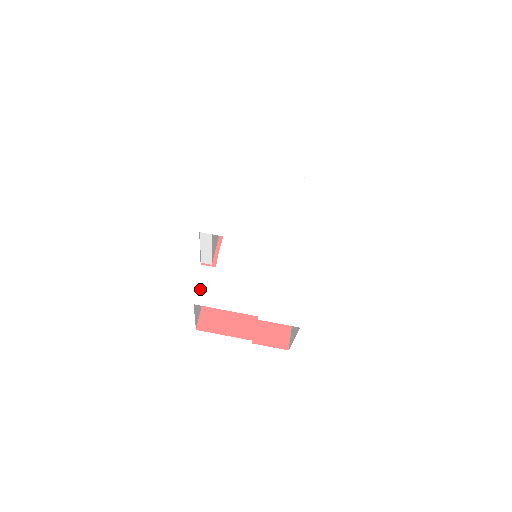
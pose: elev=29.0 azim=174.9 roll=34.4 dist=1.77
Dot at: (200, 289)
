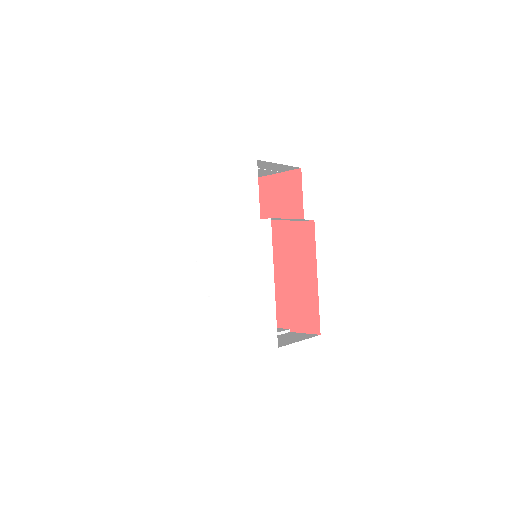
Dot at: (205, 321)
